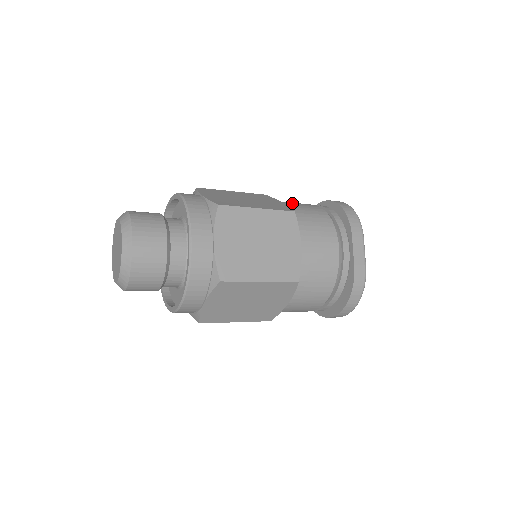
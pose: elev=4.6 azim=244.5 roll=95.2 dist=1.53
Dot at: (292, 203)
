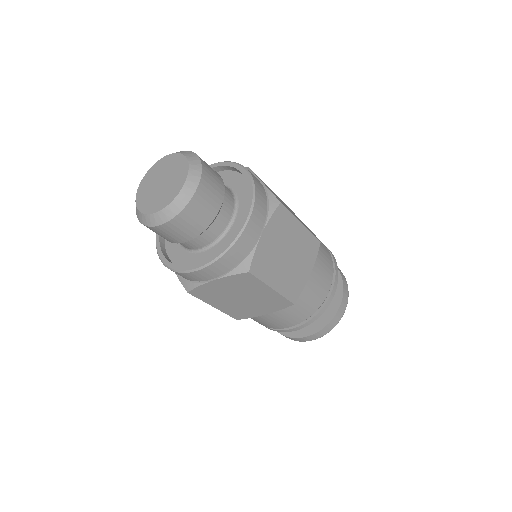
Dot at: occluded
